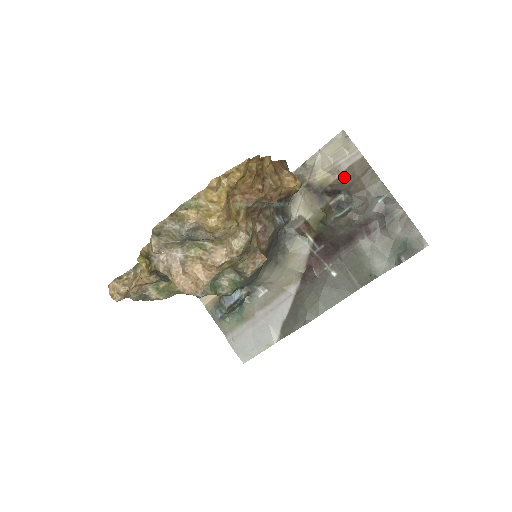
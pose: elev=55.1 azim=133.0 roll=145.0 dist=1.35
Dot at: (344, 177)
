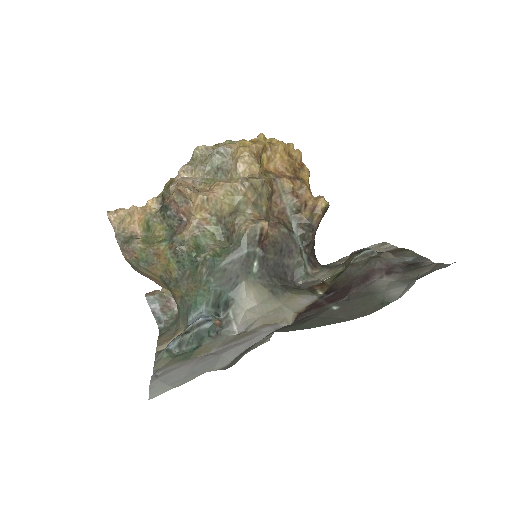
Dot at: occluded
